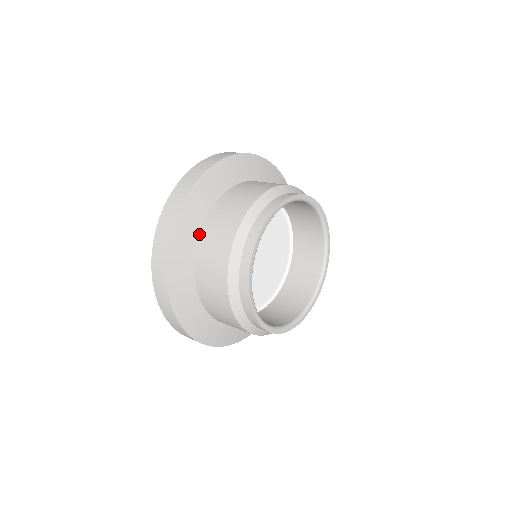
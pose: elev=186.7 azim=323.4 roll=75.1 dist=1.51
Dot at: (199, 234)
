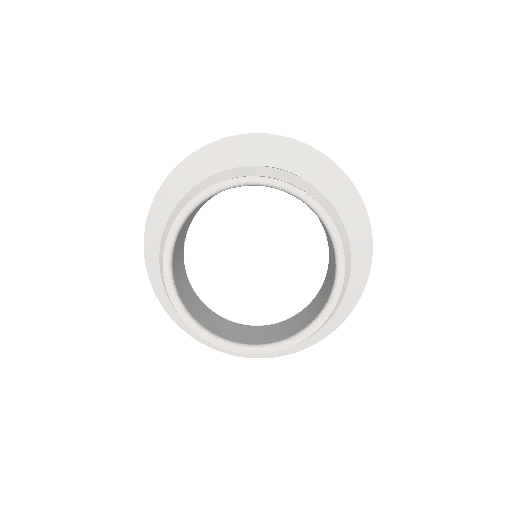
Dot at: occluded
